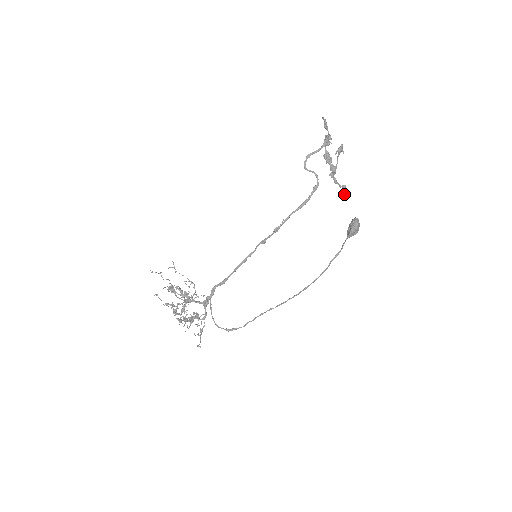
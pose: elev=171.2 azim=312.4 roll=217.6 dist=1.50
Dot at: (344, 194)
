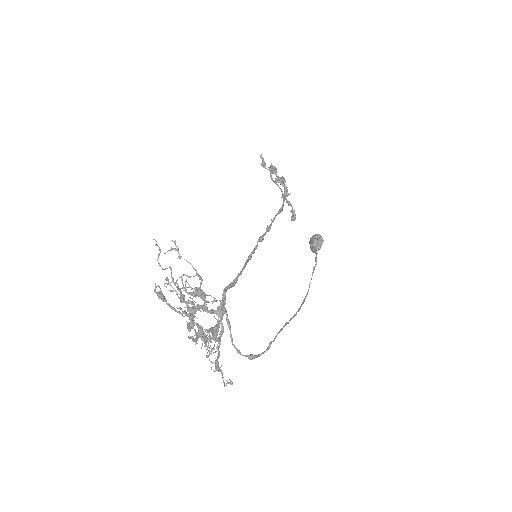
Dot at: (294, 218)
